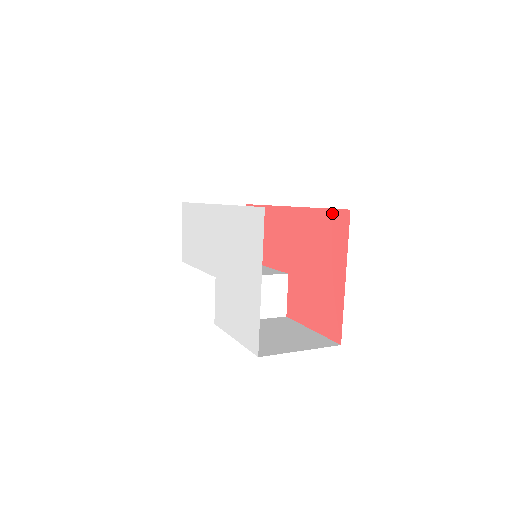
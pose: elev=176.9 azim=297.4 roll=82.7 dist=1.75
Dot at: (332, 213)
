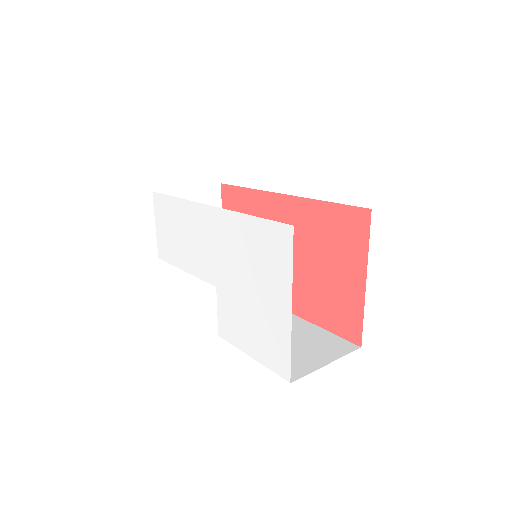
Dot at: (346, 209)
